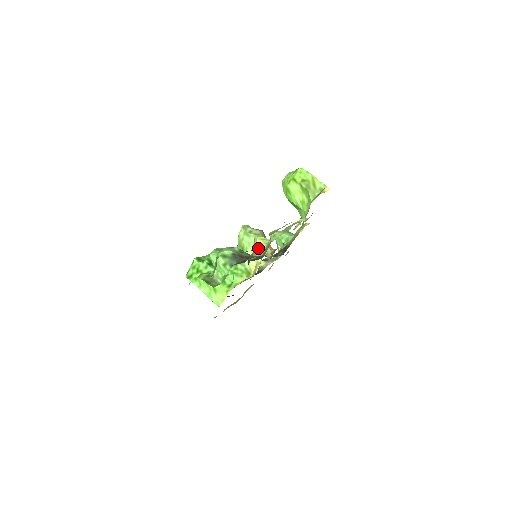
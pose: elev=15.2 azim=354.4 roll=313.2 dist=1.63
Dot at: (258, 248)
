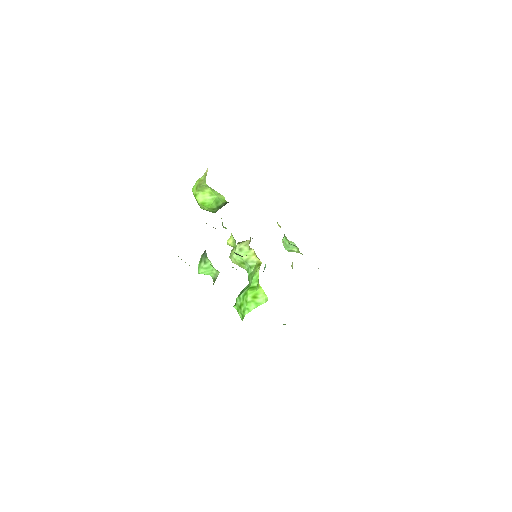
Dot at: (232, 243)
